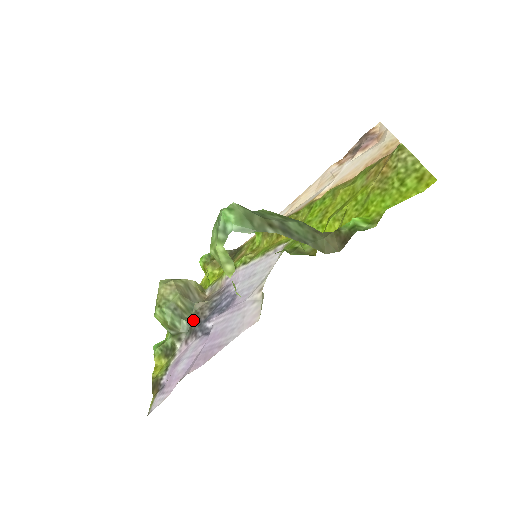
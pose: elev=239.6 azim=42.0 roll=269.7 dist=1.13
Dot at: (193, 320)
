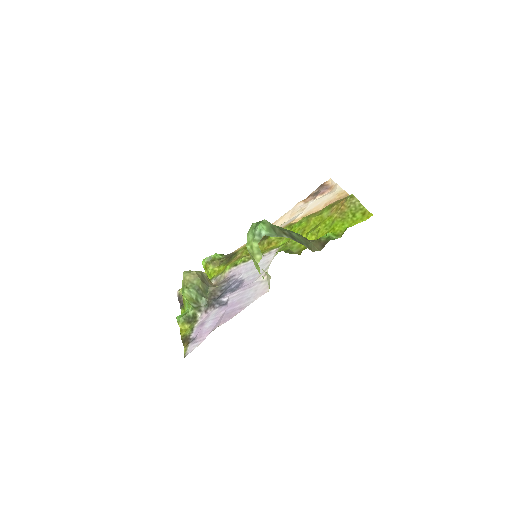
Dot at: (209, 298)
